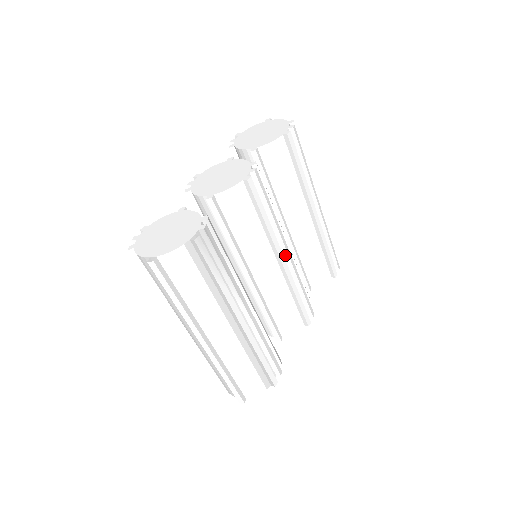
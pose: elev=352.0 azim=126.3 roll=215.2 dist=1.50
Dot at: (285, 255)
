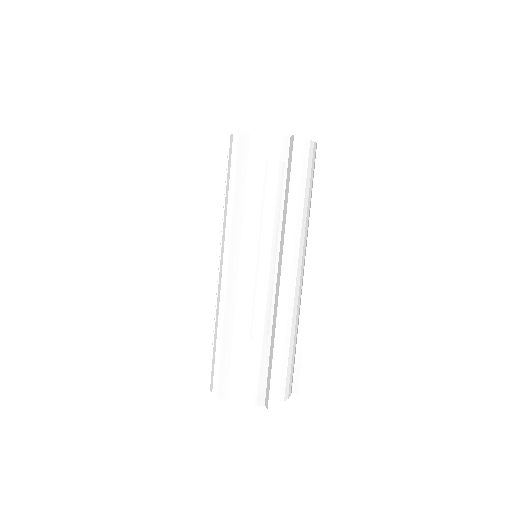
Dot at: occluded
